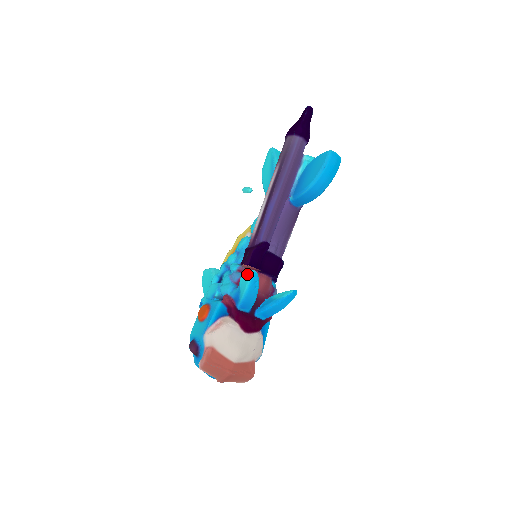
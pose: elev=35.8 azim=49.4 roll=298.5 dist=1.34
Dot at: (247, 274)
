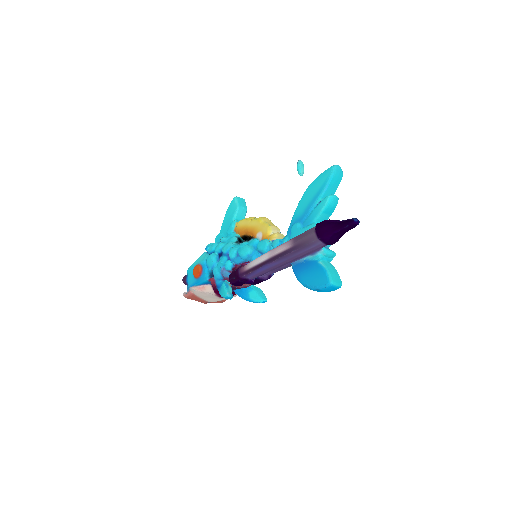
Dot at: (224, 293)
